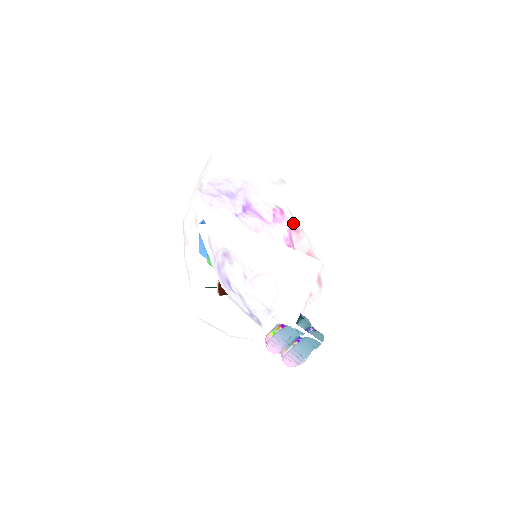
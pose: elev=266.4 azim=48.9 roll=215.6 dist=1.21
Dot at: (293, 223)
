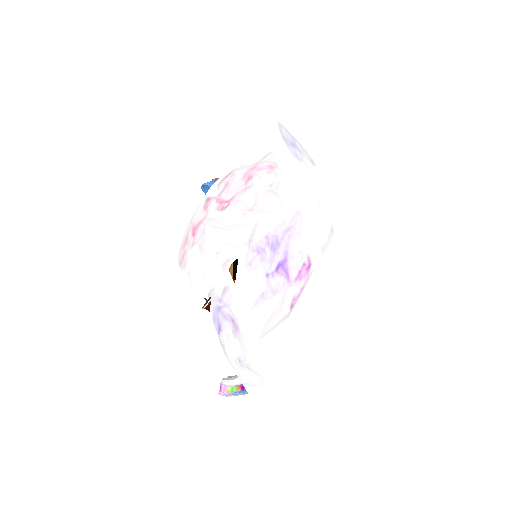
Dot at: (310, 274)
